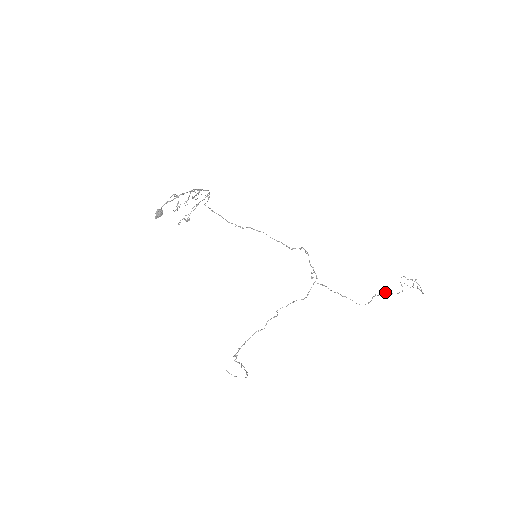
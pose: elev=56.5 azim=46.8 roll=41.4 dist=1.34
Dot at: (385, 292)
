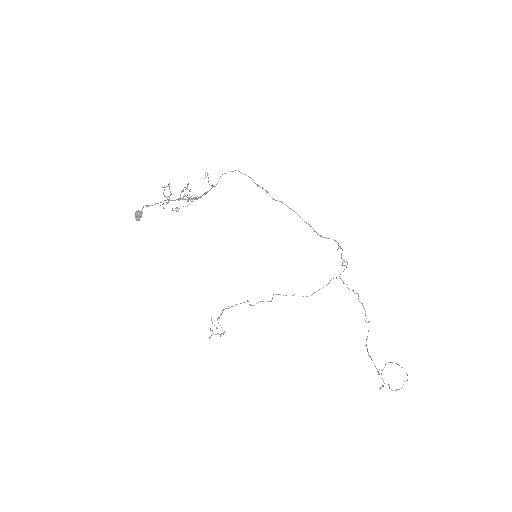
Dot at: (370, 356)
